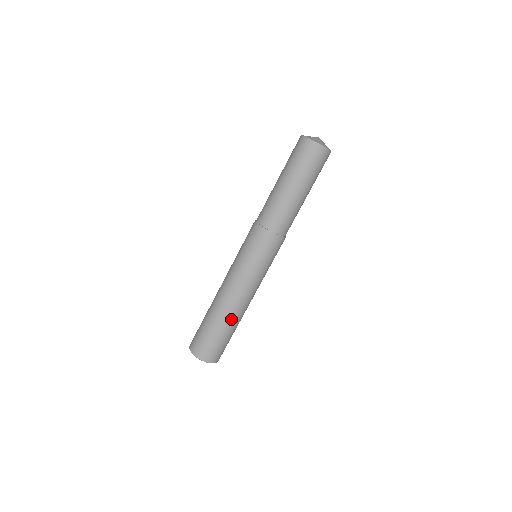
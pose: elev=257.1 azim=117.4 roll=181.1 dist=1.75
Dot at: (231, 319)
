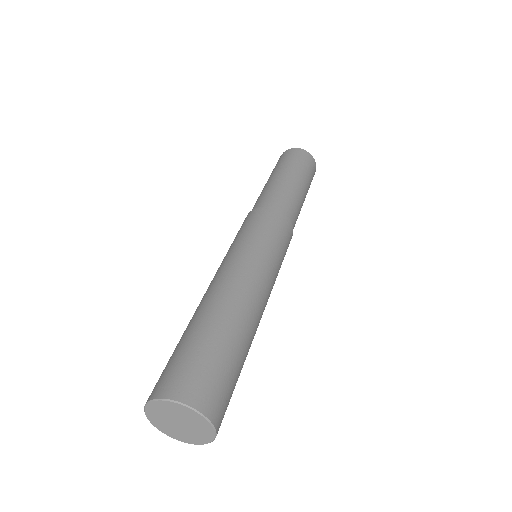
Dot at: (232, 315)
